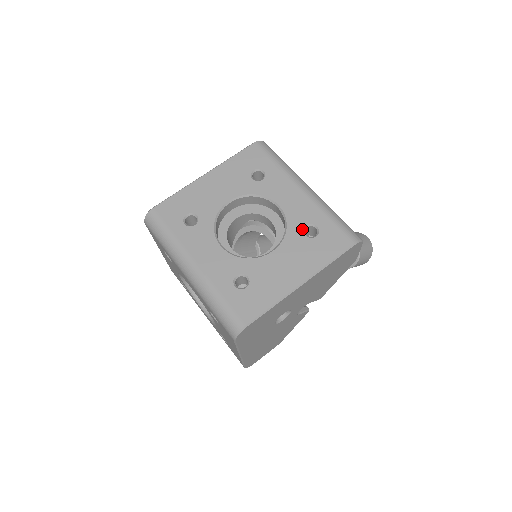
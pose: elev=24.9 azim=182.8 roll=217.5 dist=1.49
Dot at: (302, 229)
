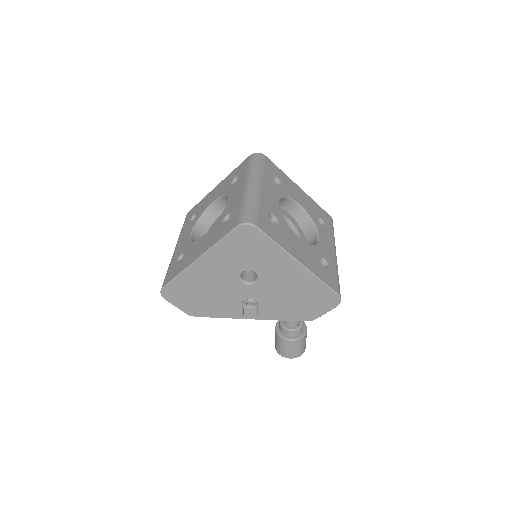
Dot at: (321, 256)
